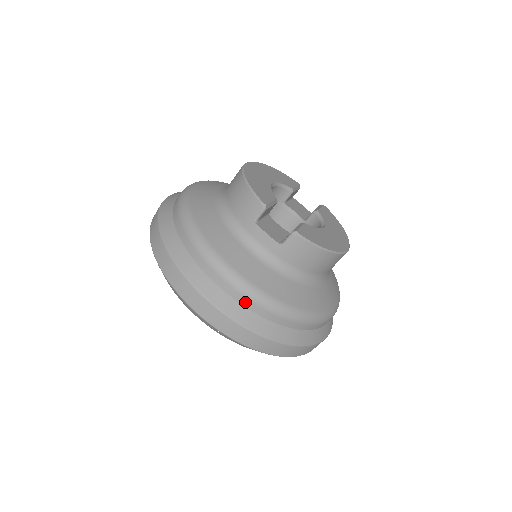
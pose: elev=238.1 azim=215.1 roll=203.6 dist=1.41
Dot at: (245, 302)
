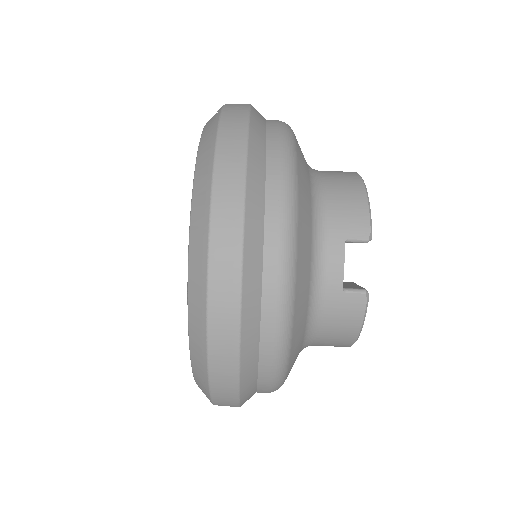
Dot at: (268, 311)
